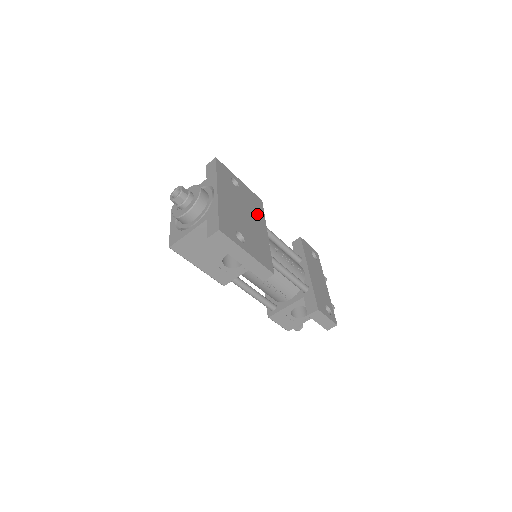
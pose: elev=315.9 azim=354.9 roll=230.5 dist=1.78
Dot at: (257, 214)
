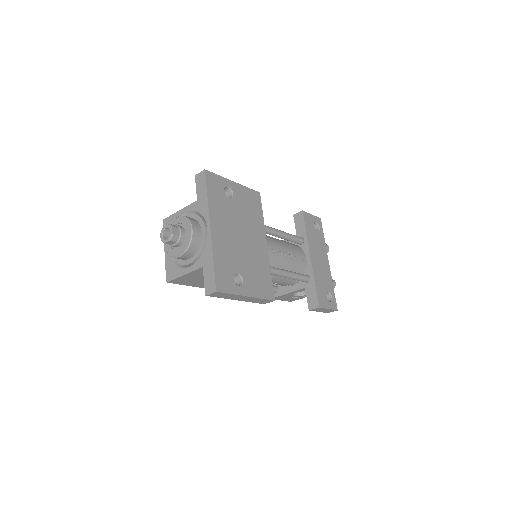
Dot at: (255, 222)
